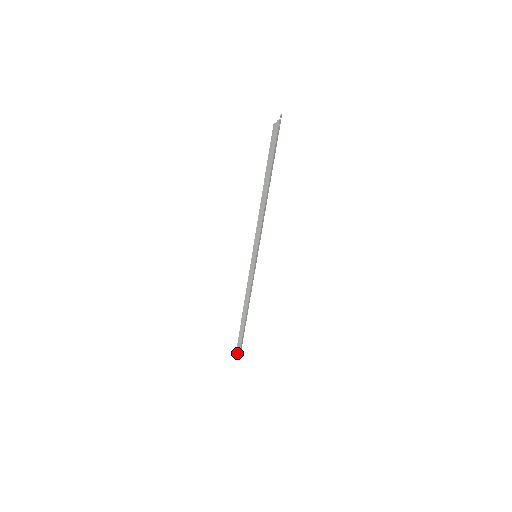
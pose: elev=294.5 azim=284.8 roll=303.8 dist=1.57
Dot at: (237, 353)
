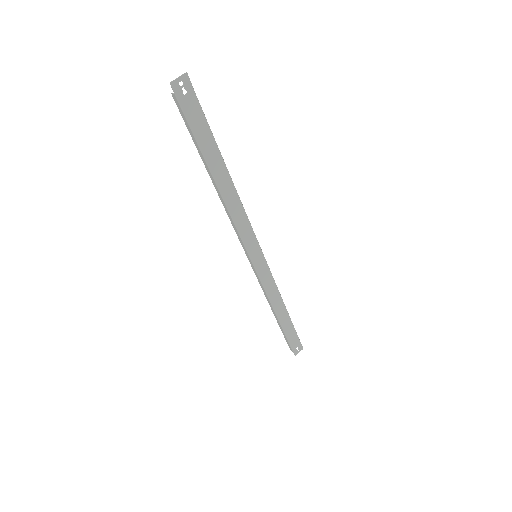
Dot at: (291, 349)
